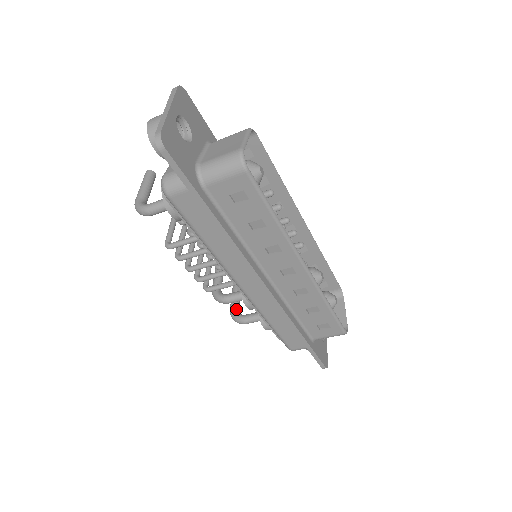
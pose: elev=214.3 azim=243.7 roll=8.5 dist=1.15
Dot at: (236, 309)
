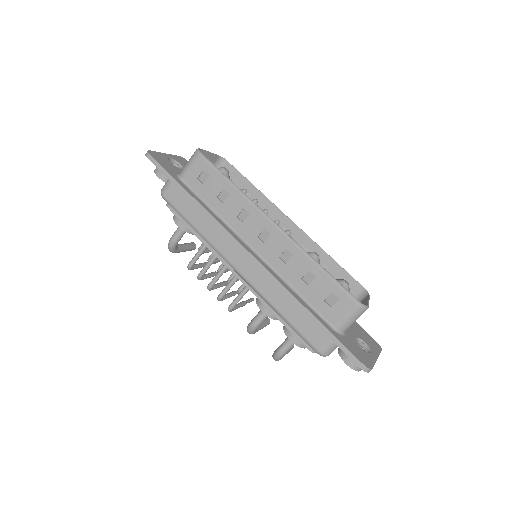
Dot at: occluded
